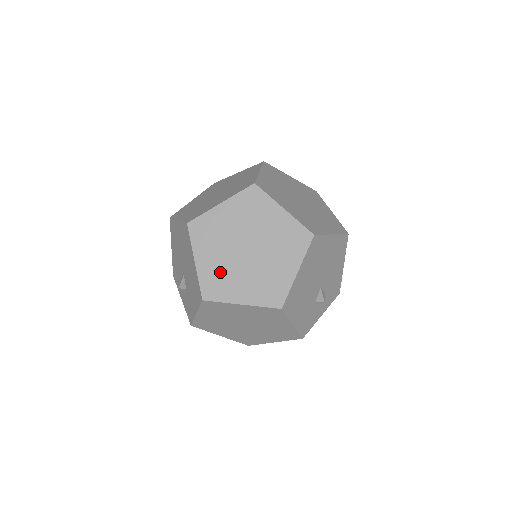
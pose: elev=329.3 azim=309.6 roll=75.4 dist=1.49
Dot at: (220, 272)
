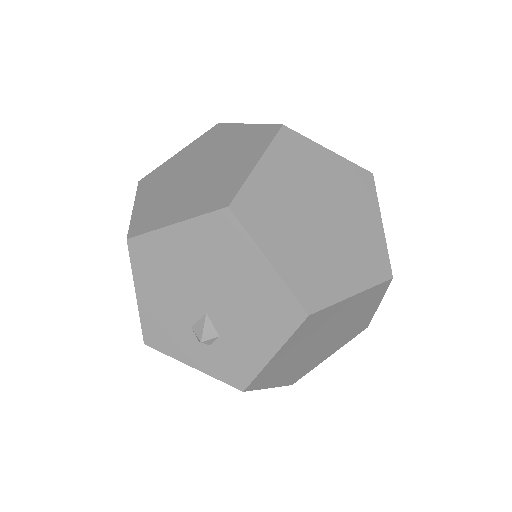
Dot at: (308, 262)
